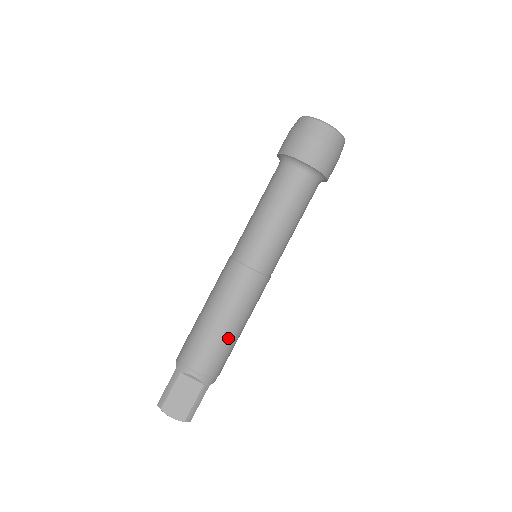
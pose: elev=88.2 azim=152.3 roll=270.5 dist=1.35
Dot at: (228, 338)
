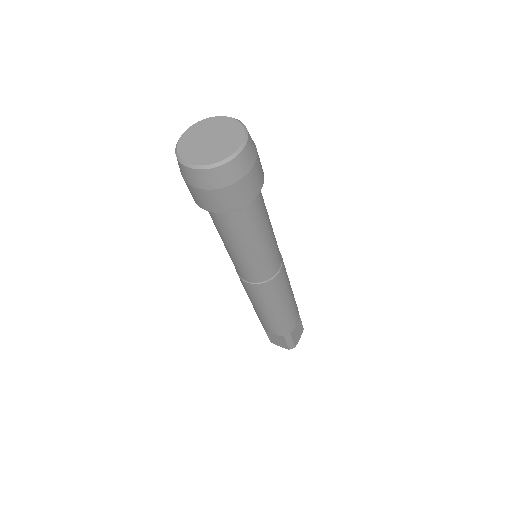
Dot at: (275, 316)
